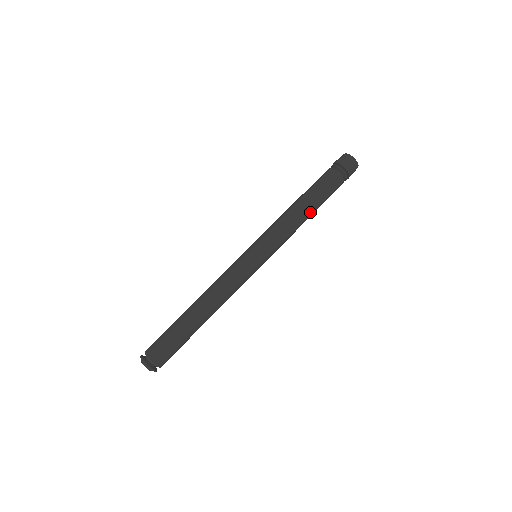
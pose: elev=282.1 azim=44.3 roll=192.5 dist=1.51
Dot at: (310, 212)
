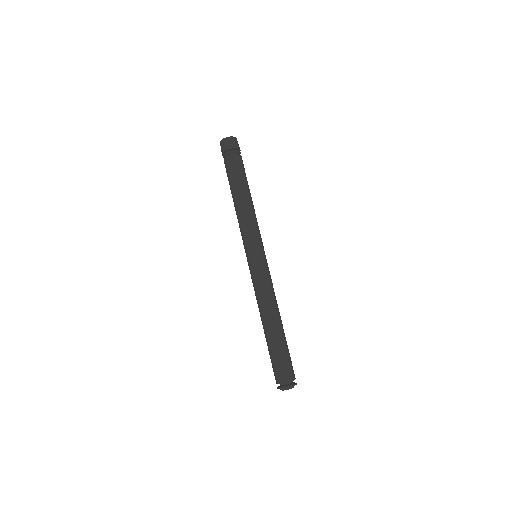
Dot at: (243, 196)
